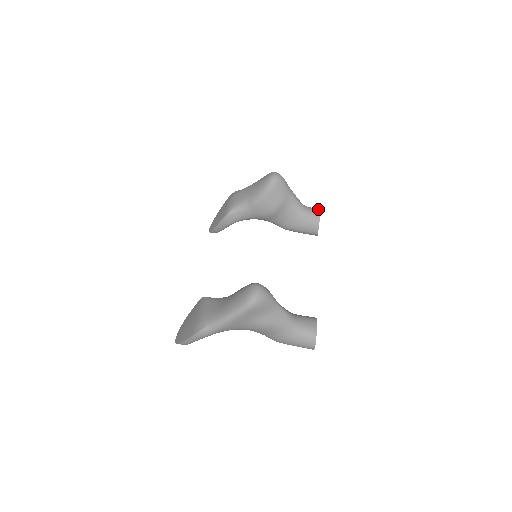
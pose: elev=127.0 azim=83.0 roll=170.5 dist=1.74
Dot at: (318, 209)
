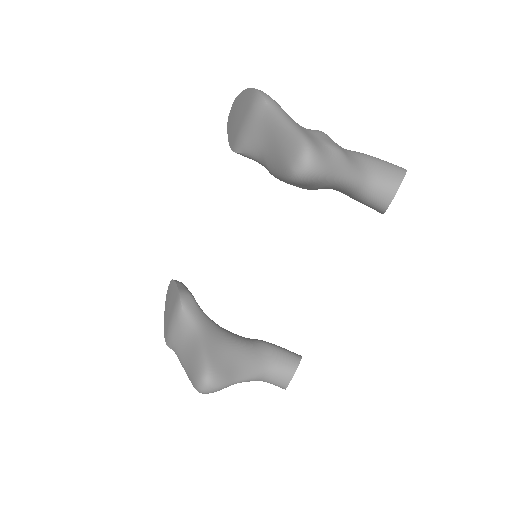
Dot at: (396, 185)
